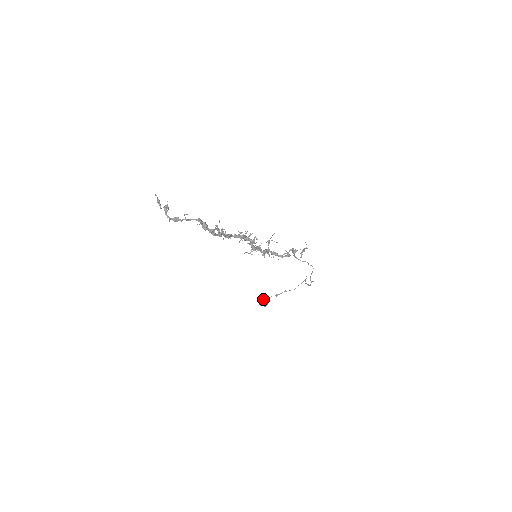
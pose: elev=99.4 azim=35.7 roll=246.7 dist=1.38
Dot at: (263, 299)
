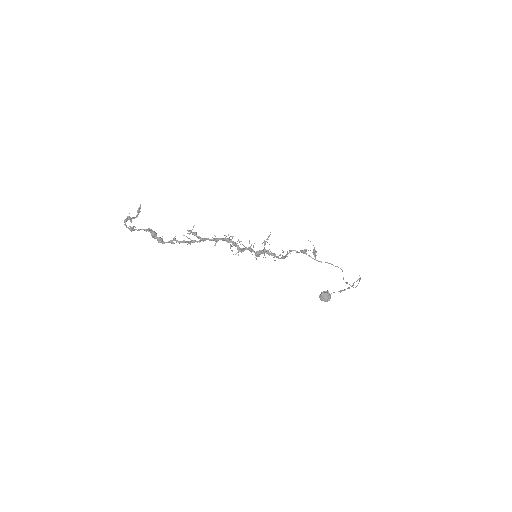
Dot at: (322, 294)
